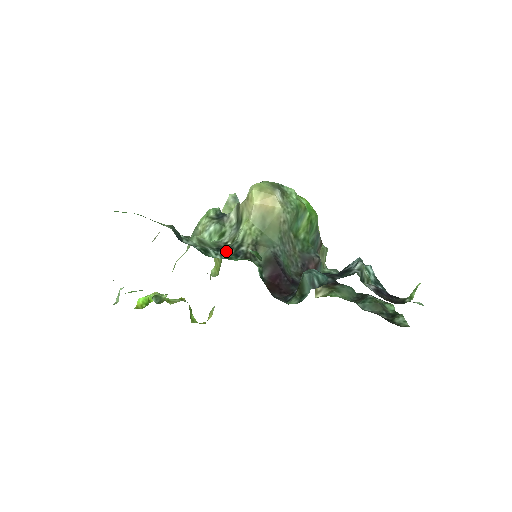
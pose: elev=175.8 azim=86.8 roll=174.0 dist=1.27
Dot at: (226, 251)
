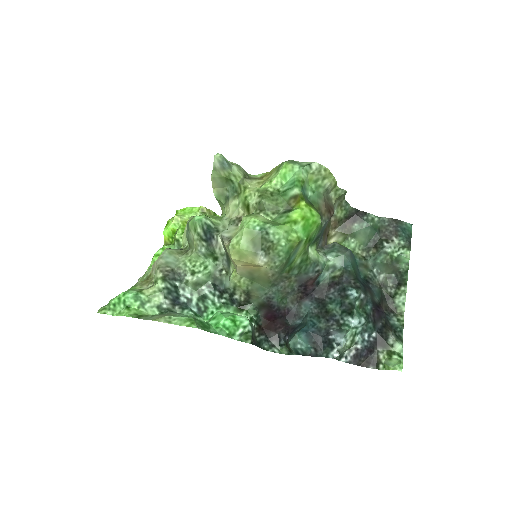
Dot at: (222, 293)
